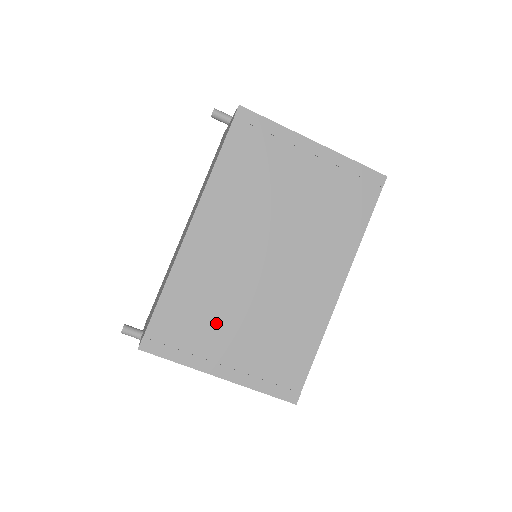
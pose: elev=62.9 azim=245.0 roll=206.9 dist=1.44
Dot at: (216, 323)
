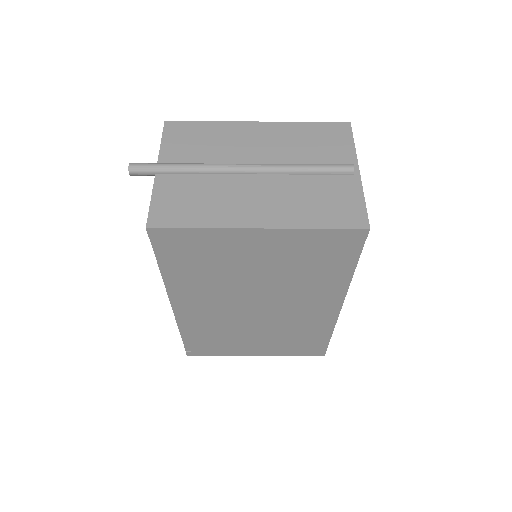
Dot at: (235, 339)
